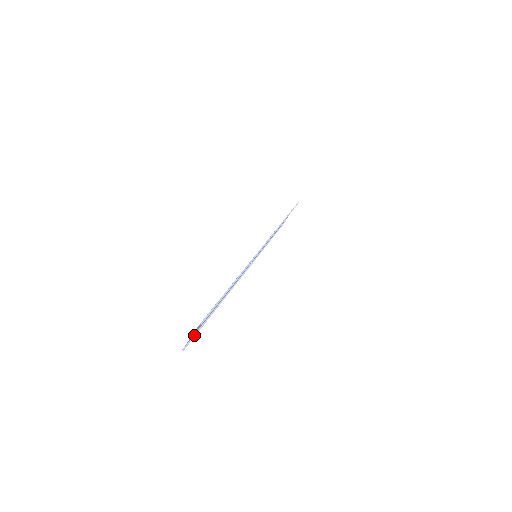
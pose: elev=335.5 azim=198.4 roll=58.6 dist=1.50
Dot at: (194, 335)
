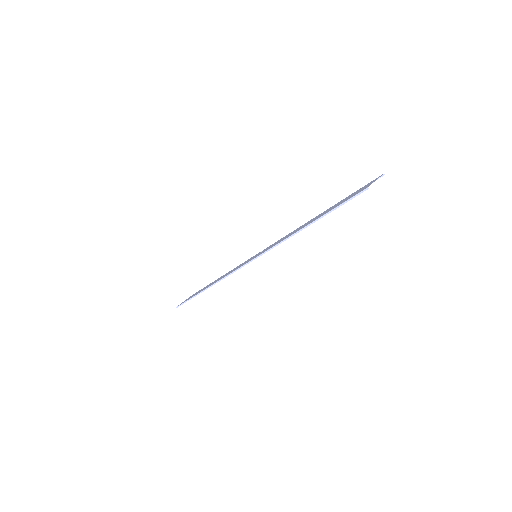
Dot at: (347, 200)
